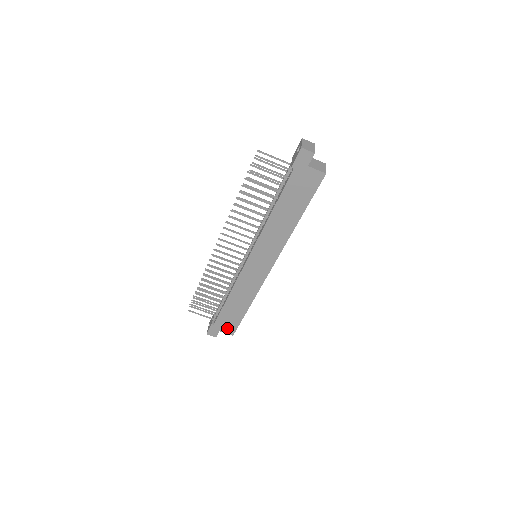
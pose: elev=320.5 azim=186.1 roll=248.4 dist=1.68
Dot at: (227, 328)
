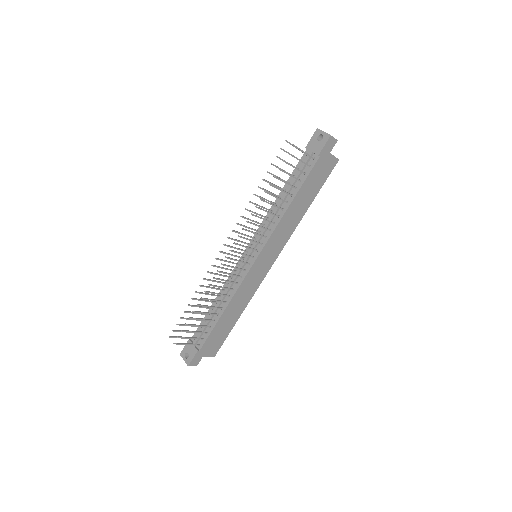
Dot at: (211, 350)
